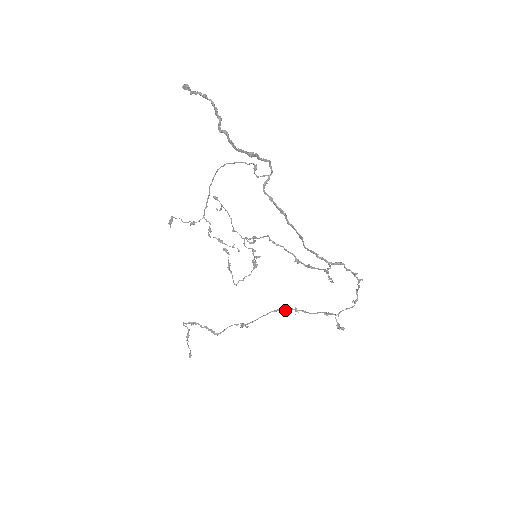
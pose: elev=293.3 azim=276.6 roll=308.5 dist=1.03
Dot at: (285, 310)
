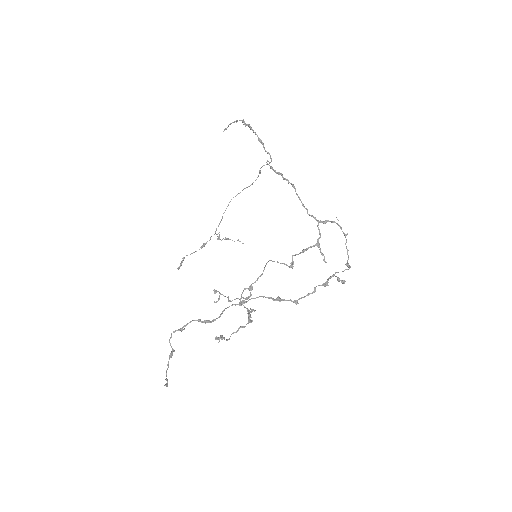
Dot at: (284, 300)
